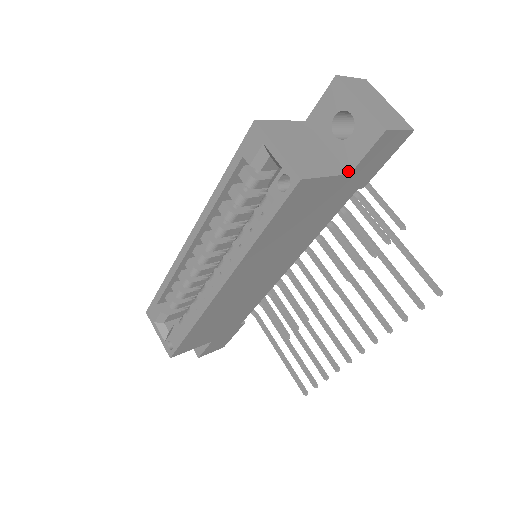
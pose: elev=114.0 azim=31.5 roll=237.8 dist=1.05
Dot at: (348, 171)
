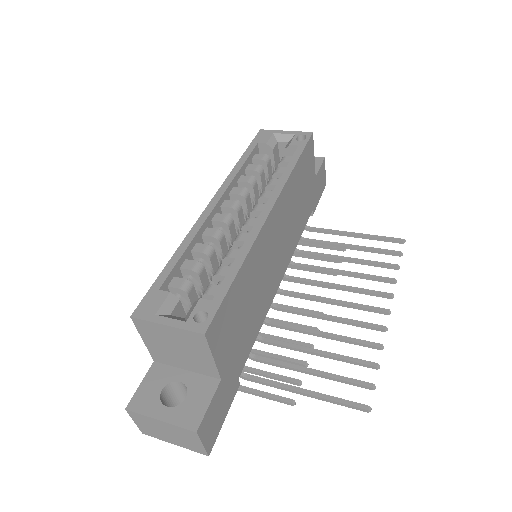
Dot at: occluded
